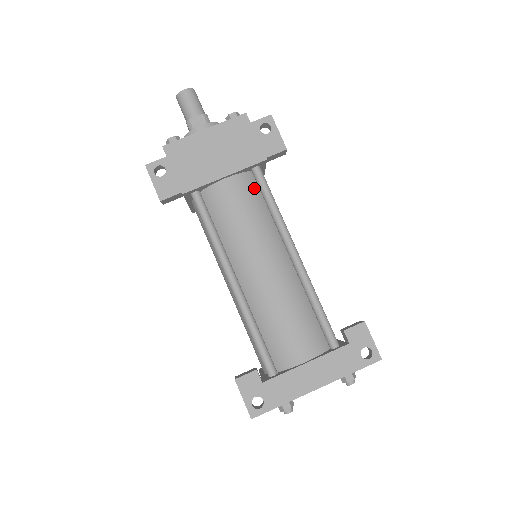
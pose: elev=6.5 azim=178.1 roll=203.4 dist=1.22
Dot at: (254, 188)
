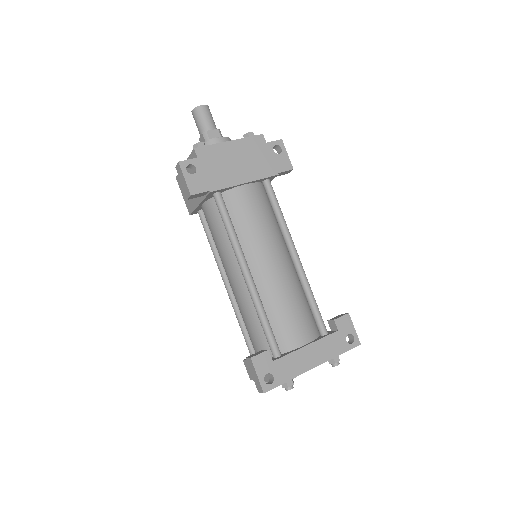
Dot at: (264, 197)
